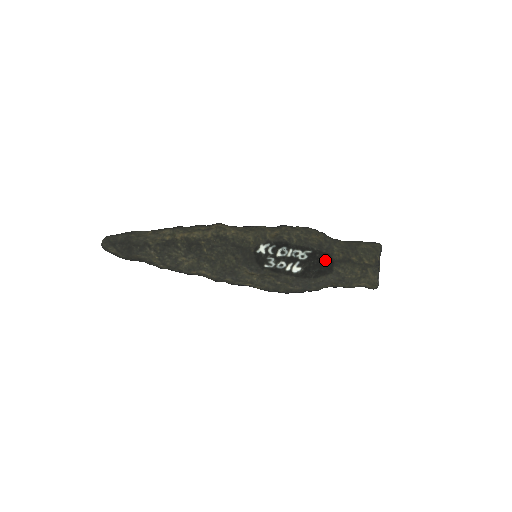
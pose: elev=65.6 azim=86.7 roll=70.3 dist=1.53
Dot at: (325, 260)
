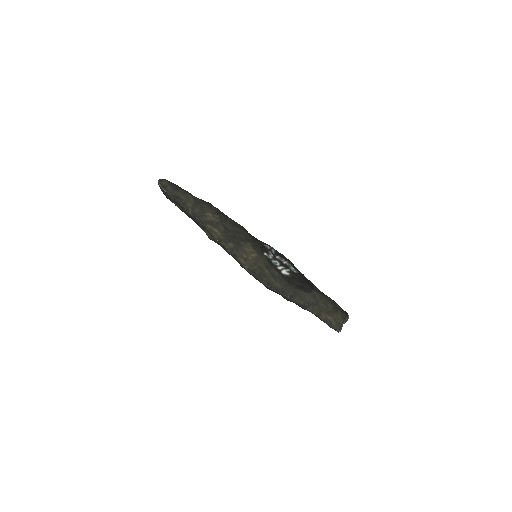
Dot at: (308, 283)
